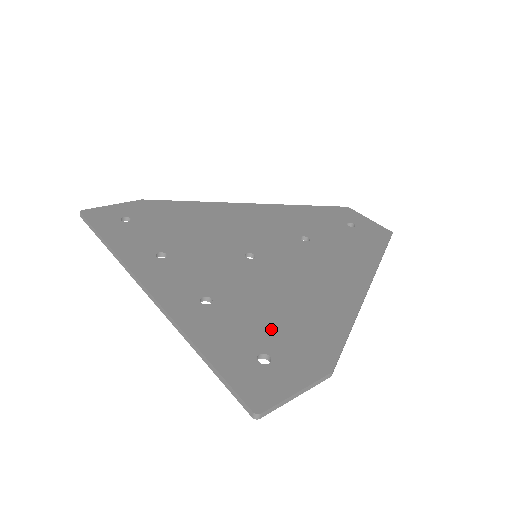
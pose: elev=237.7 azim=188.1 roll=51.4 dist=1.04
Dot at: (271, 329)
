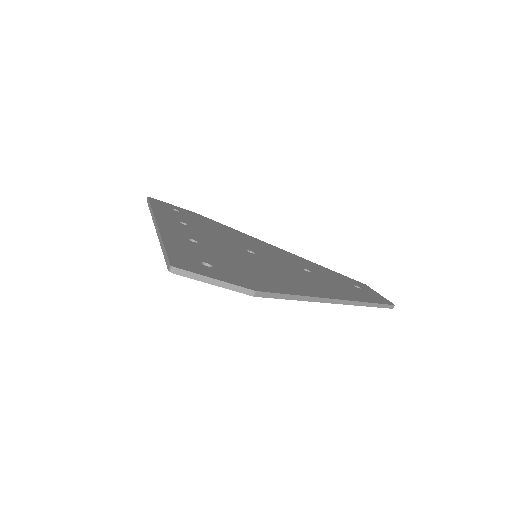
Dot at: (228, 264)
